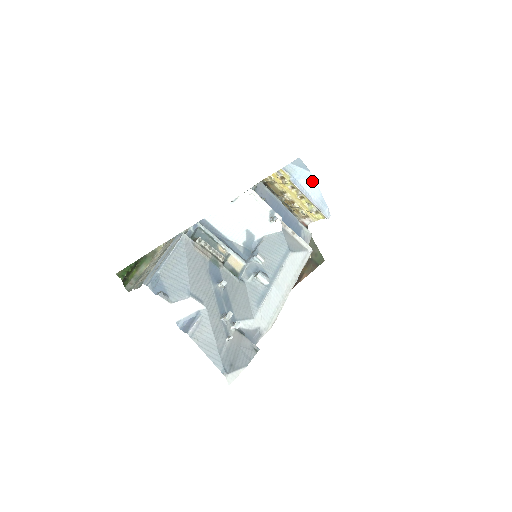
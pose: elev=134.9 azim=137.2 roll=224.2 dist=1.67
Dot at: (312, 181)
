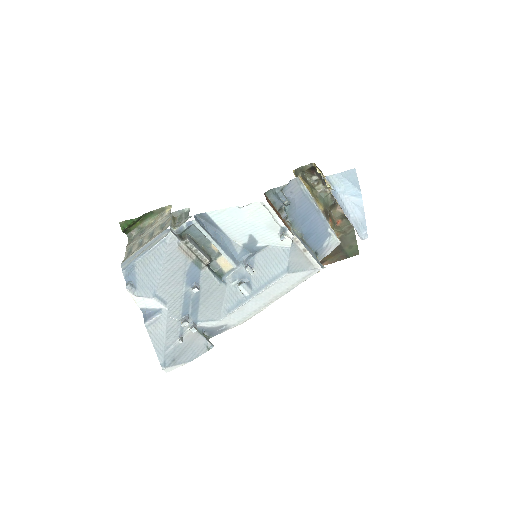
Dot at: (358, 200)
